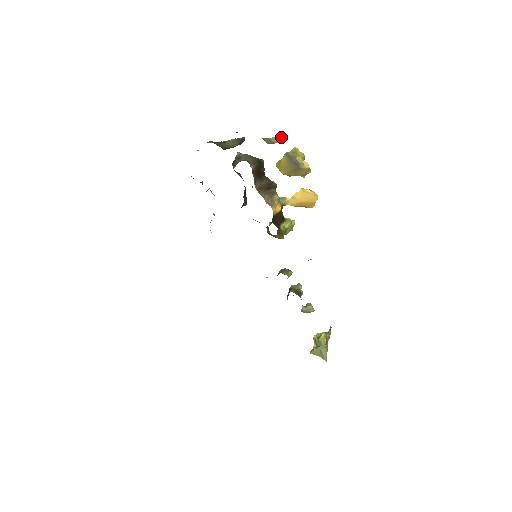
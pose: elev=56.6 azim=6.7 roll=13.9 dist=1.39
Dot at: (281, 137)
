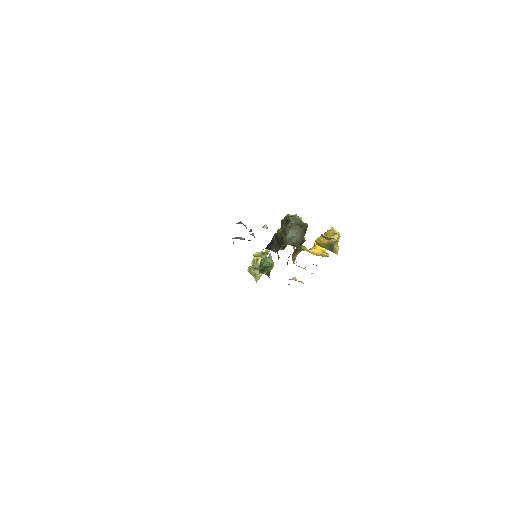
Dot at: occluded
